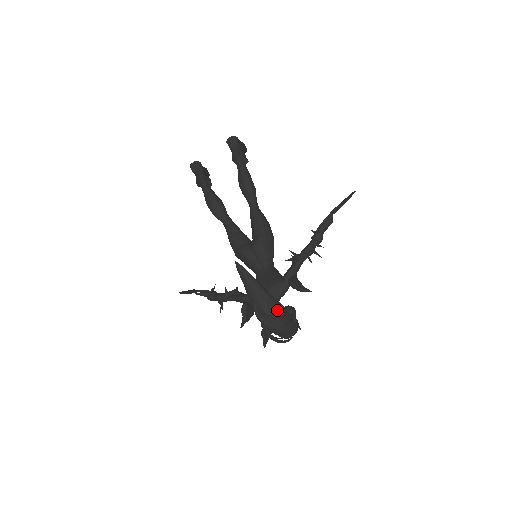
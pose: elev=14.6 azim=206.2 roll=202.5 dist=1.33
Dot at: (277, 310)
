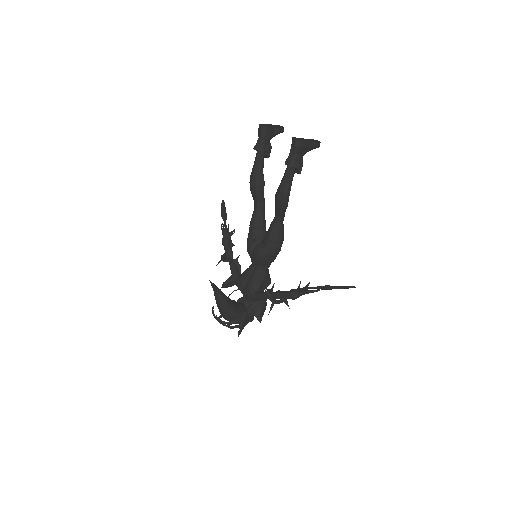
Dot at: (230, 317)
